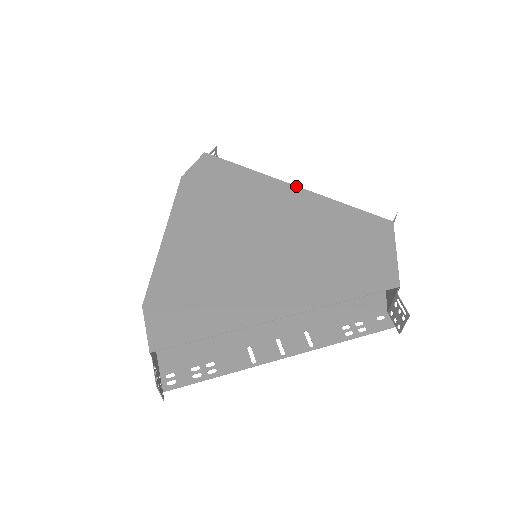
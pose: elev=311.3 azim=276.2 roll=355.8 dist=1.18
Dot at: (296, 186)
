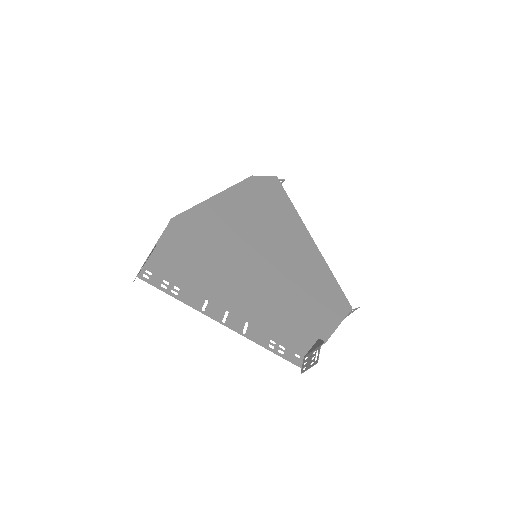
Dot at: (313, 240)
